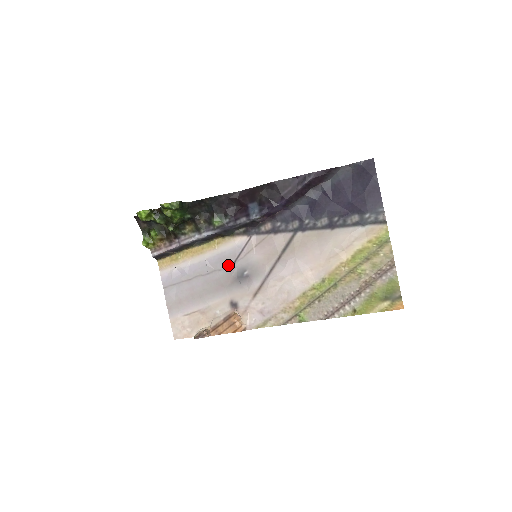
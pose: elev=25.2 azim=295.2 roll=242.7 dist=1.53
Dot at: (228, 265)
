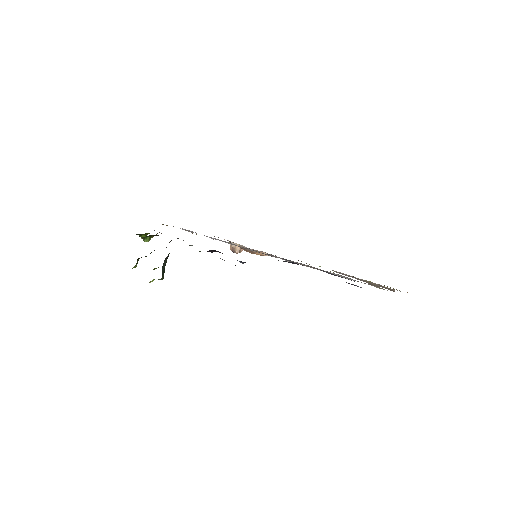
Dot at: occluded
